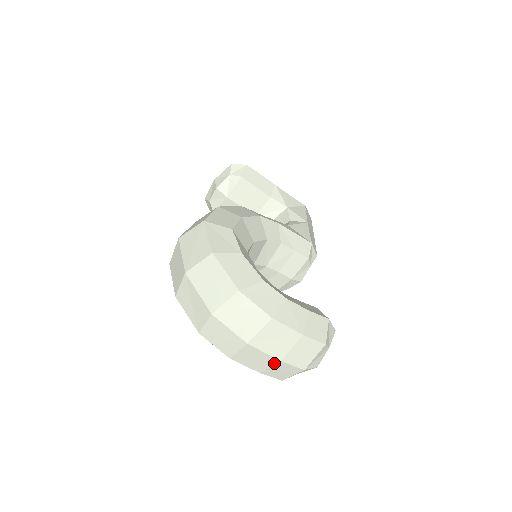
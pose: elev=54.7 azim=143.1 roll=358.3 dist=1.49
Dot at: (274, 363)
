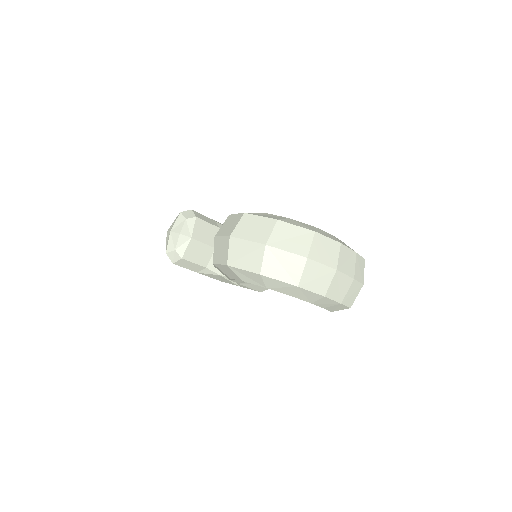
Dot at: (350, 284)
